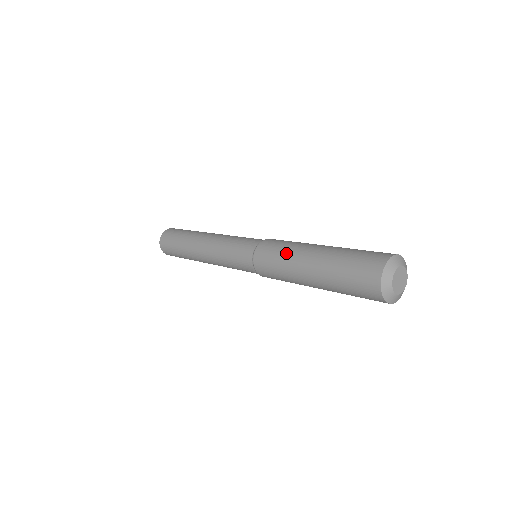
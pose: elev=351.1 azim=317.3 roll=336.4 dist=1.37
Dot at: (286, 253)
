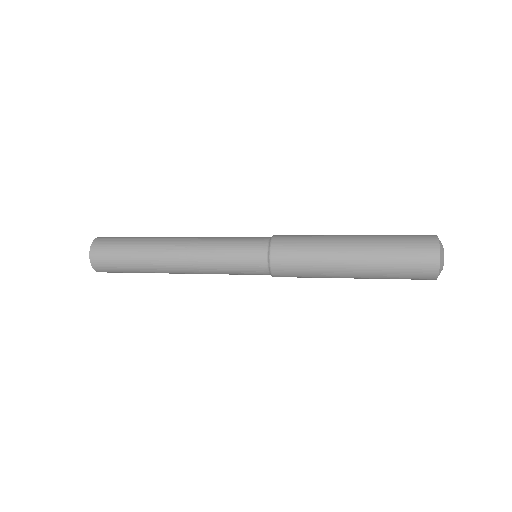
Dot at: (317, 265)
